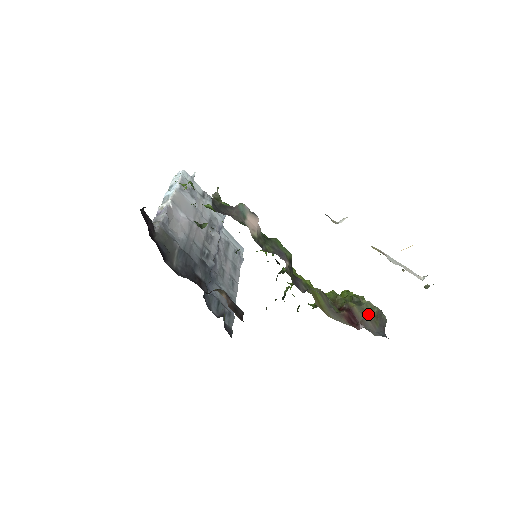
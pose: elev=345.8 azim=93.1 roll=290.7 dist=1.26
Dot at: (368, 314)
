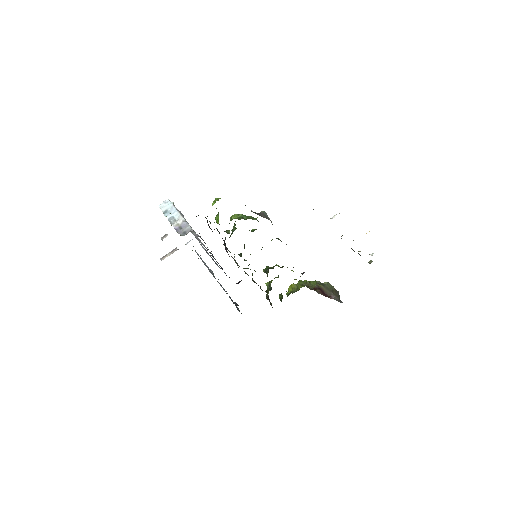
Dot at: (331, 290)
